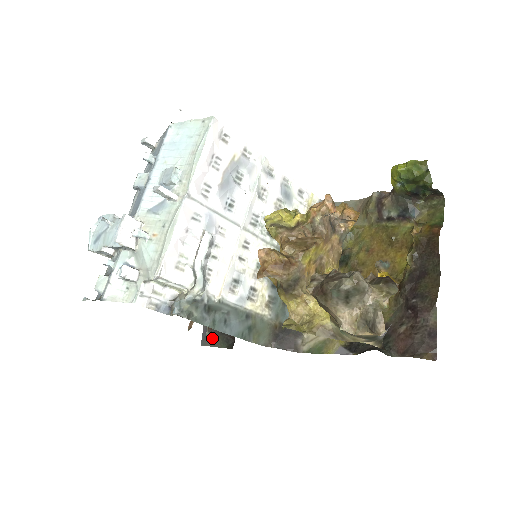
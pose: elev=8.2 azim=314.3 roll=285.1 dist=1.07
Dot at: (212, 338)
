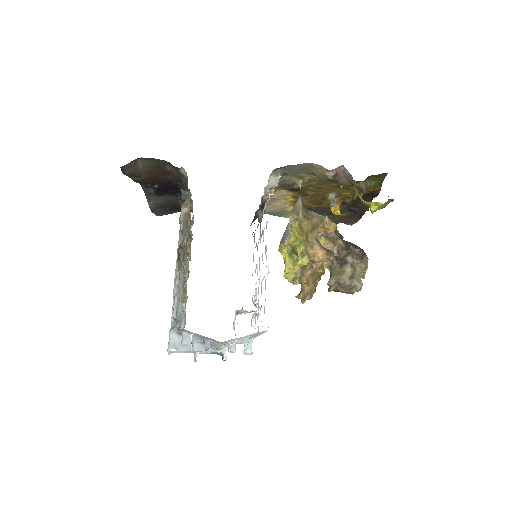
Dot at: (167, 213)
